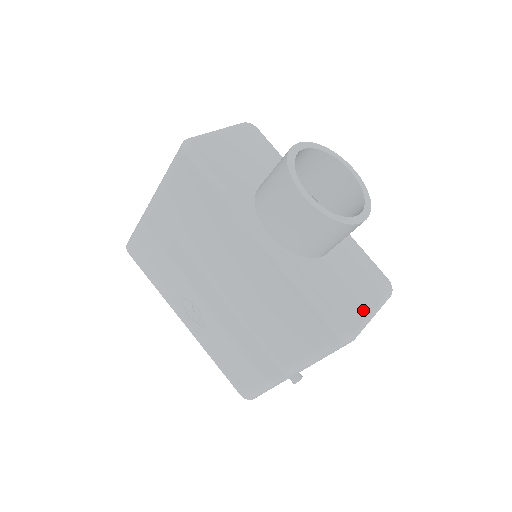
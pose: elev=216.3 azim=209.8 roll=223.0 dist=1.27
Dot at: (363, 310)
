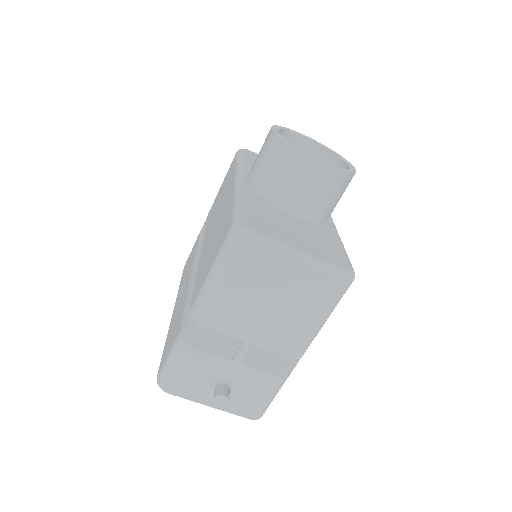
Dot at: (284, 240)
